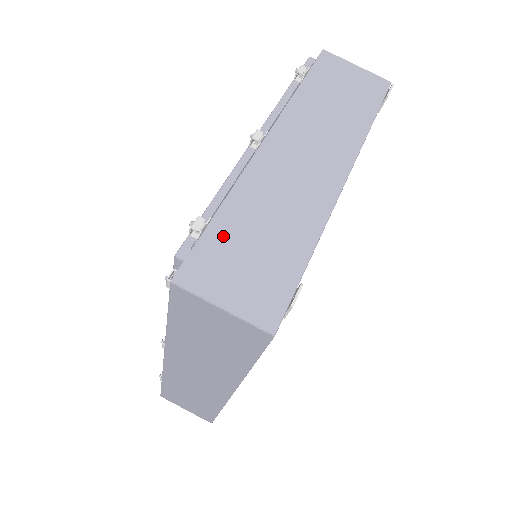
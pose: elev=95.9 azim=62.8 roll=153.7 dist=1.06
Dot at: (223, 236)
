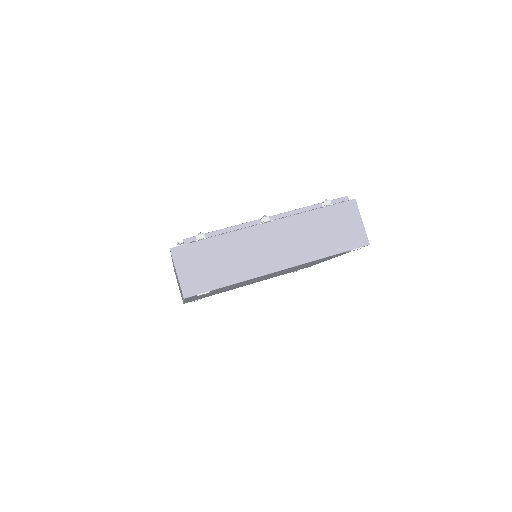
Dot at: (205, 248)
